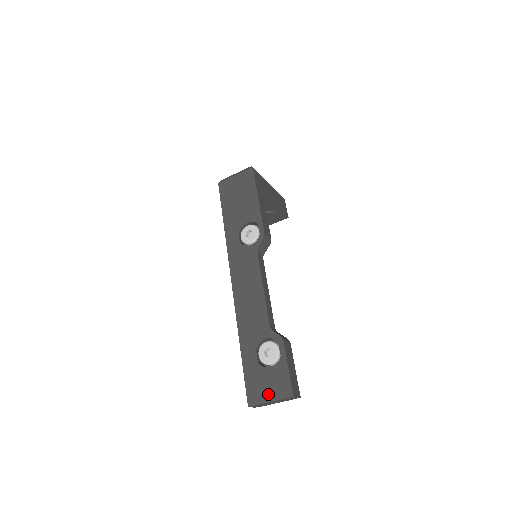
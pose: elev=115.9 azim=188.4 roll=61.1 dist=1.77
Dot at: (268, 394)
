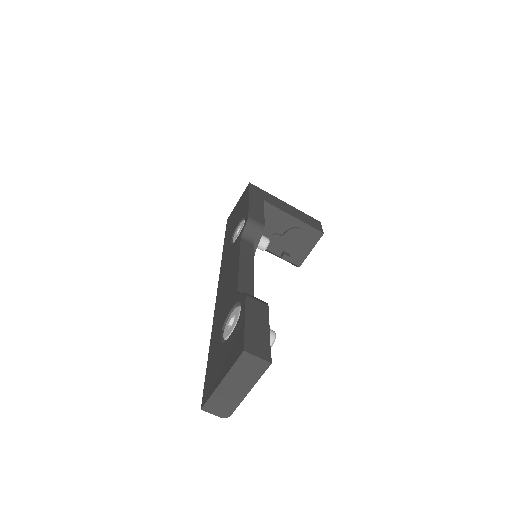
Dot at: (221, 372)
